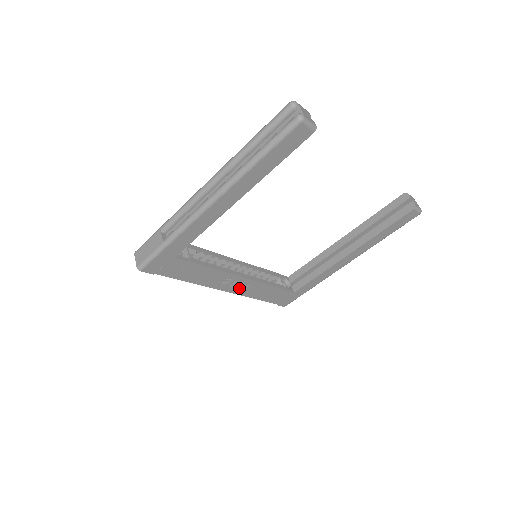
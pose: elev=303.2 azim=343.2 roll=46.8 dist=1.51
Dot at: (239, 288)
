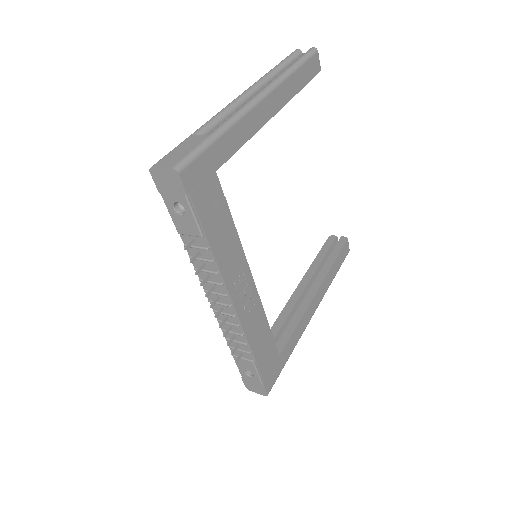
Dot at: (245, 307)
